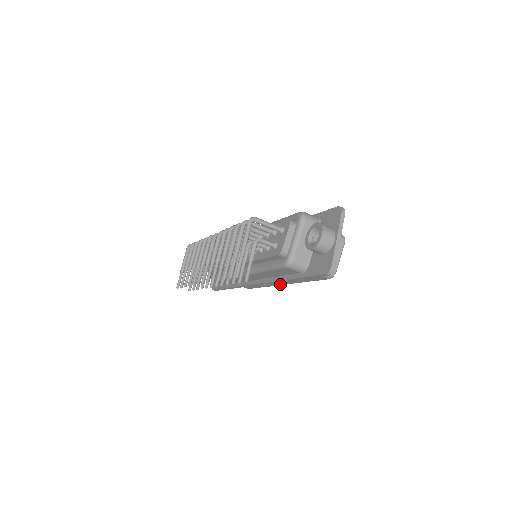
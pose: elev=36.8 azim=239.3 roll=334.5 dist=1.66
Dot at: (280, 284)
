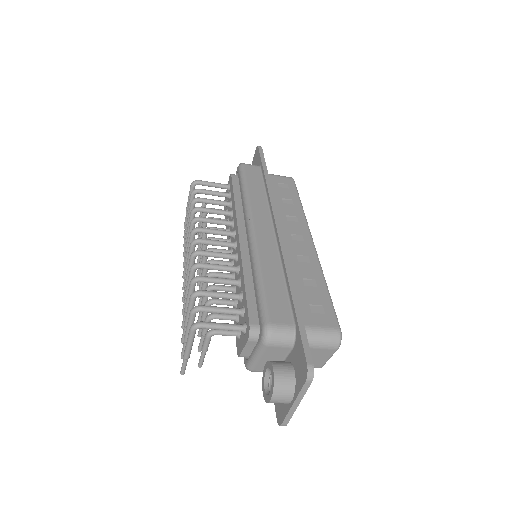
Dot at: occluded
